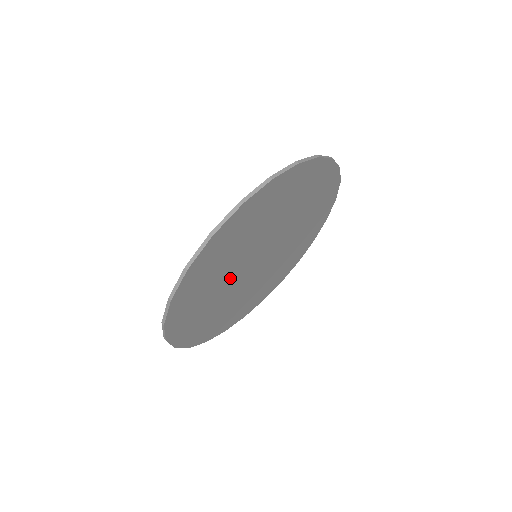
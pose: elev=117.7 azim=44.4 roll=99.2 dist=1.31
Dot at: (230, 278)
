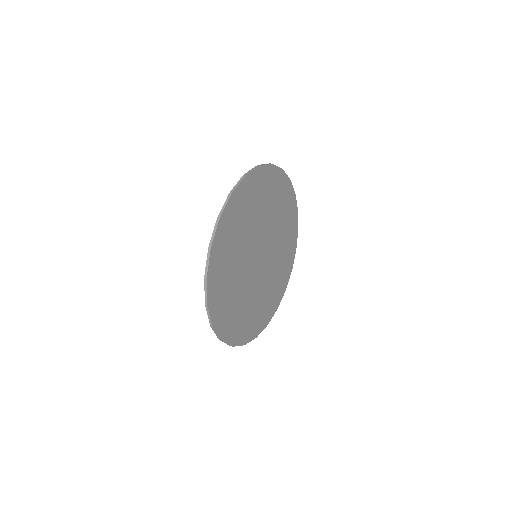
Dot at: (252, 235)
